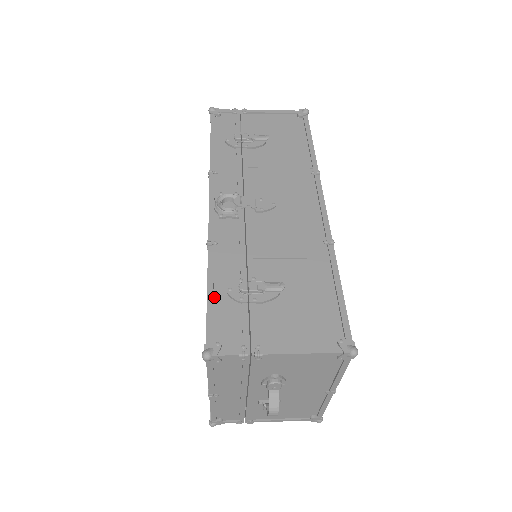
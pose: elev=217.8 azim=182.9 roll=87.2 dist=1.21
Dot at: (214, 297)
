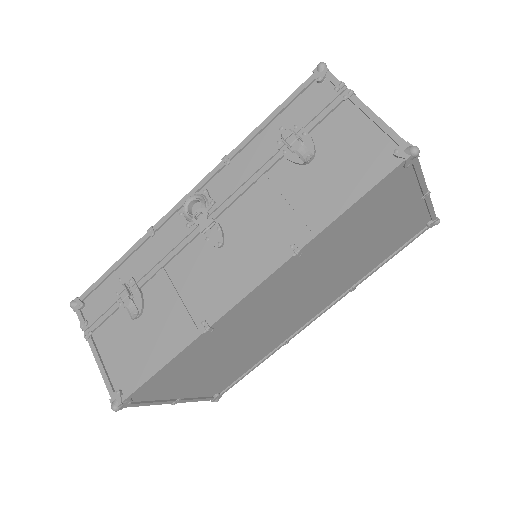
Dot at: (113, 273)
